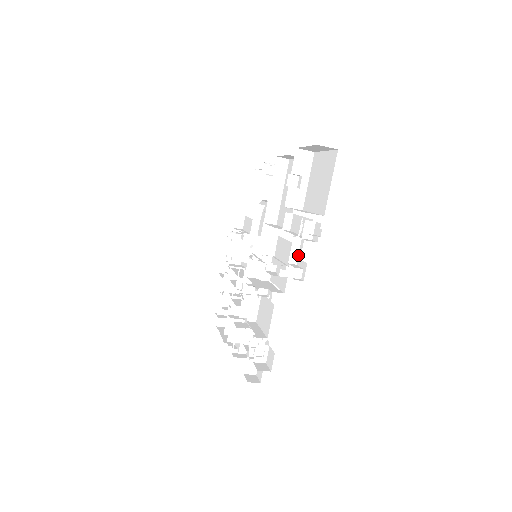
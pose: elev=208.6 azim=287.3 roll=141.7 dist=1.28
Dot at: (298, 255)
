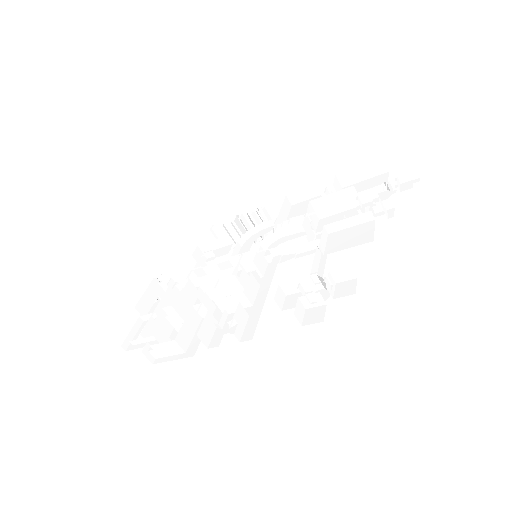
Dot at: occluded
